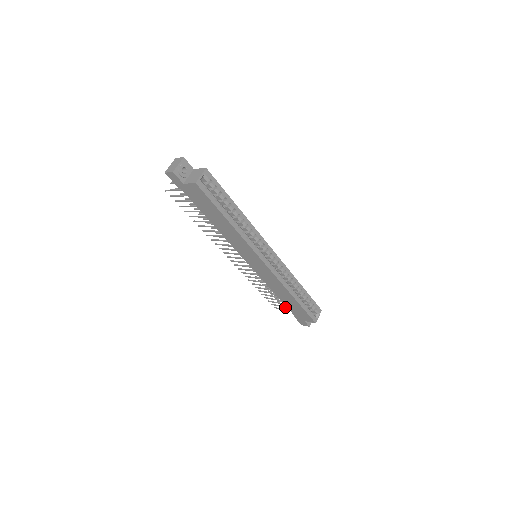
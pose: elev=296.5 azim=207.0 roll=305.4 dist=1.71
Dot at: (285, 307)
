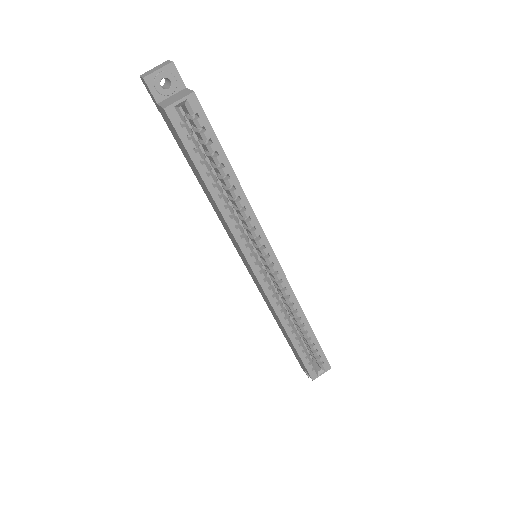
Dot at: occluded
